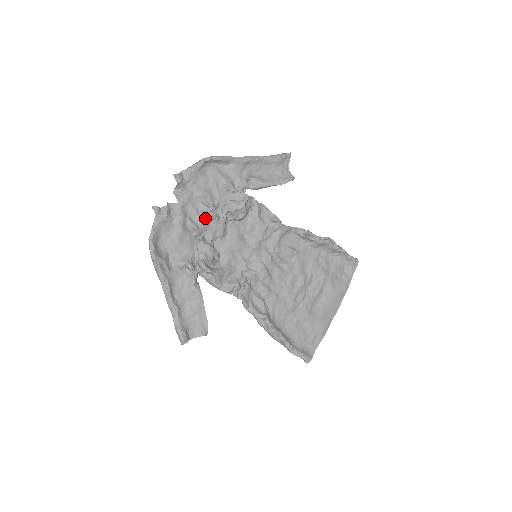
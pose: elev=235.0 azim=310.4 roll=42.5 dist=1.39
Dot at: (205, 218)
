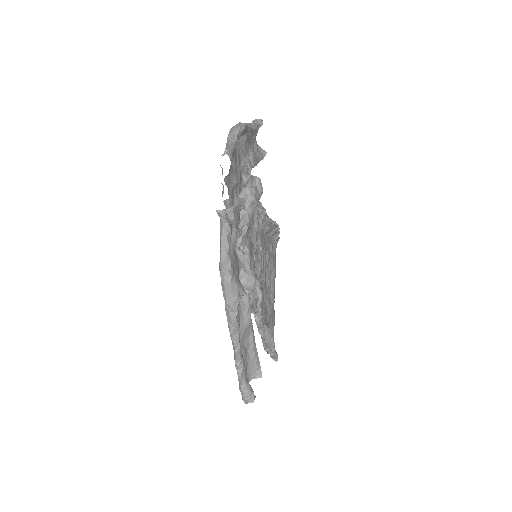
Dot at: (239, 217)
